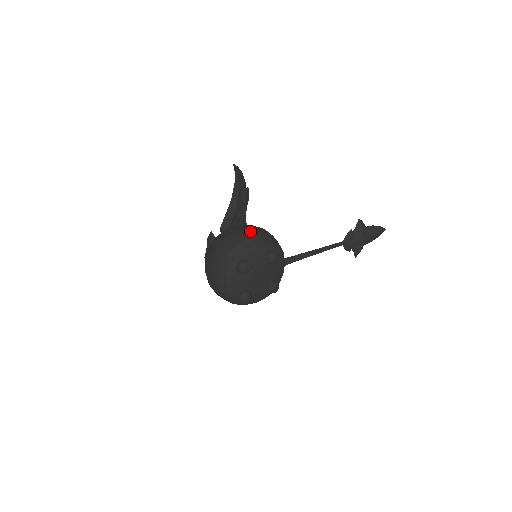
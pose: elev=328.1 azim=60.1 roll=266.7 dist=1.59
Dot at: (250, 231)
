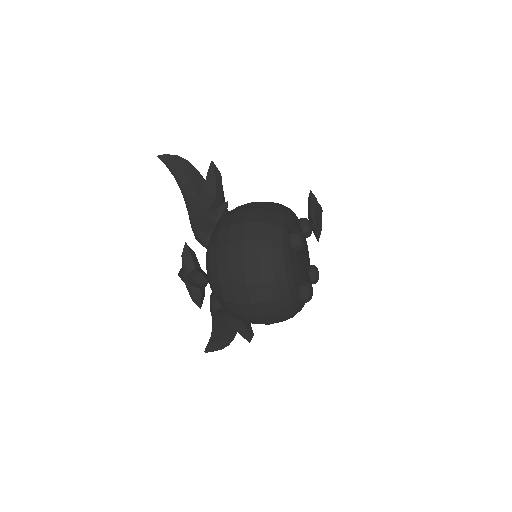
Dot at: (264, 202)
